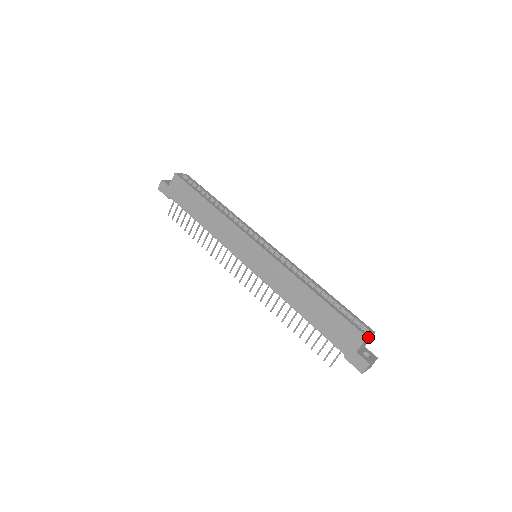
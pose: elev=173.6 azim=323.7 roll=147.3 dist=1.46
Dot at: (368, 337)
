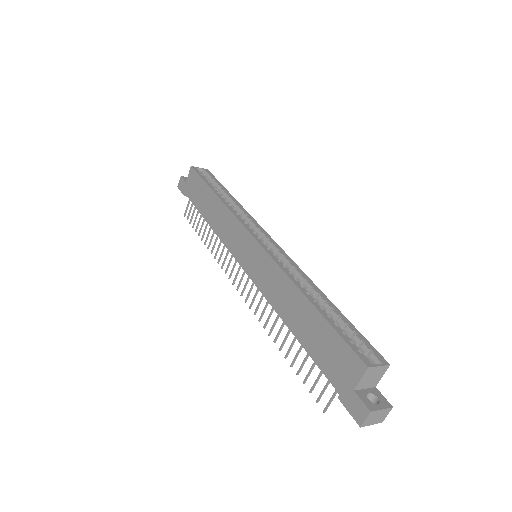
Dot at: (372, 369)
